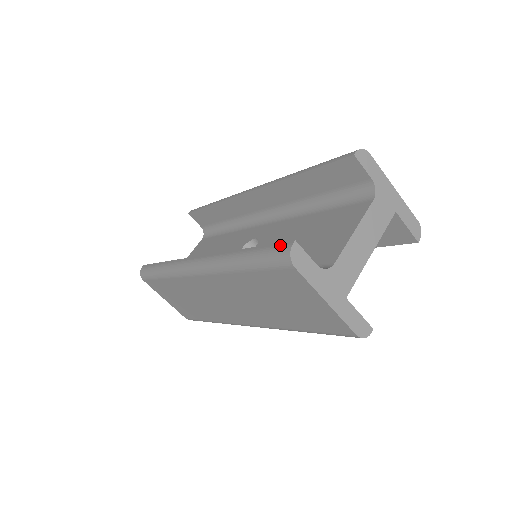
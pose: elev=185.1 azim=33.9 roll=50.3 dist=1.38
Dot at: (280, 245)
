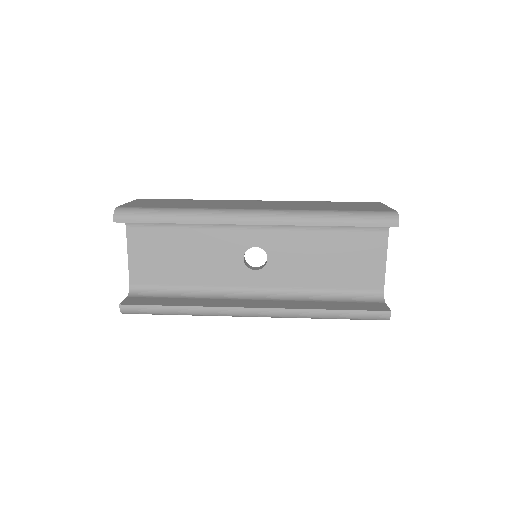
Dot at: (378, 314)
